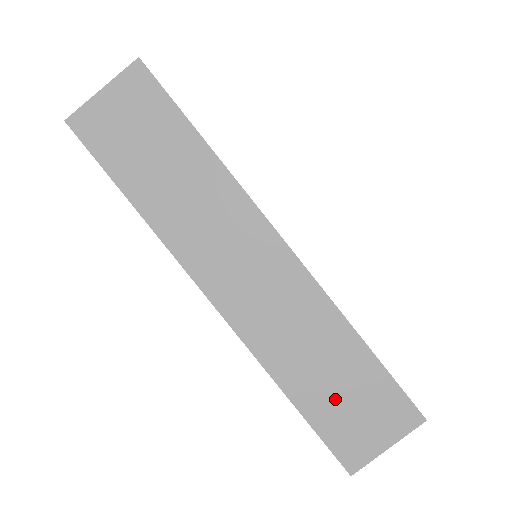
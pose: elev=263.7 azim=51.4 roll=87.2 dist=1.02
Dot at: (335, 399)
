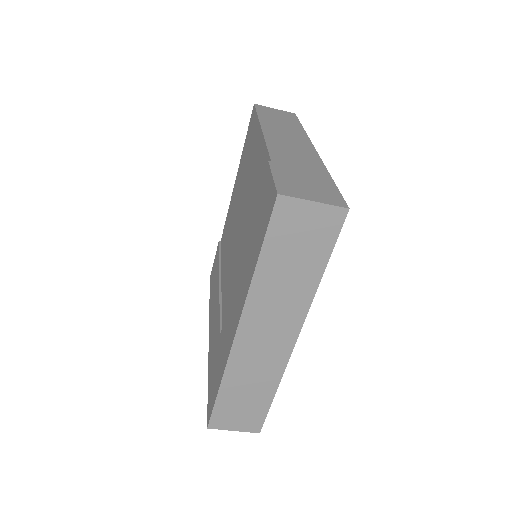
Dot at: (237, 403)
